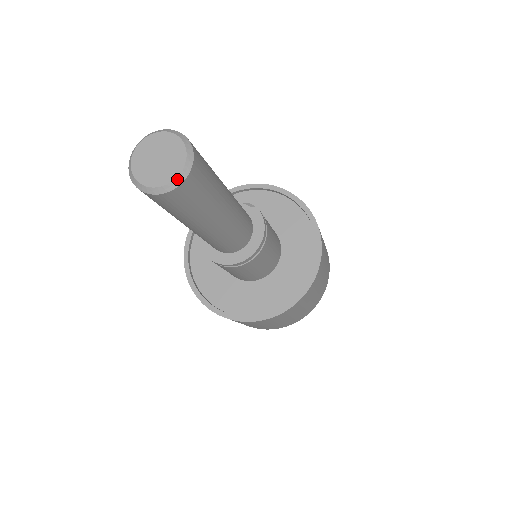
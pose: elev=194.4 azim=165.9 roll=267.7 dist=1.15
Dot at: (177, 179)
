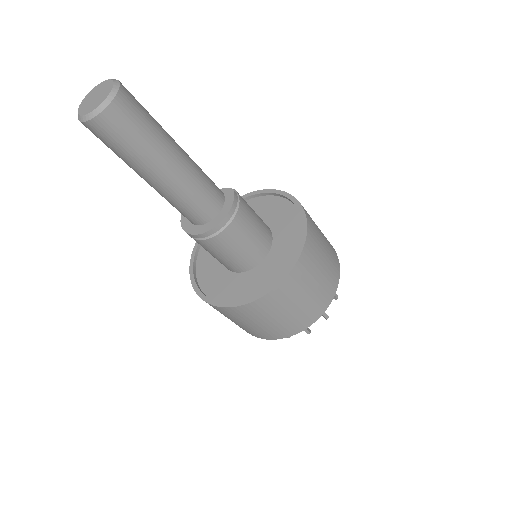
Dot at: (98, 108)
